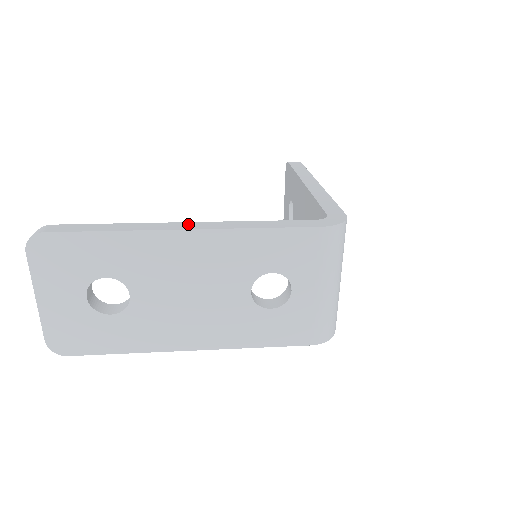
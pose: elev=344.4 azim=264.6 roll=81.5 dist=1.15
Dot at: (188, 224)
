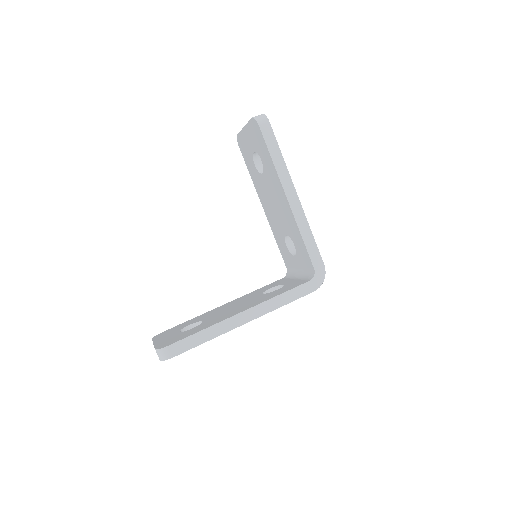
Dot at: (244, 315)
